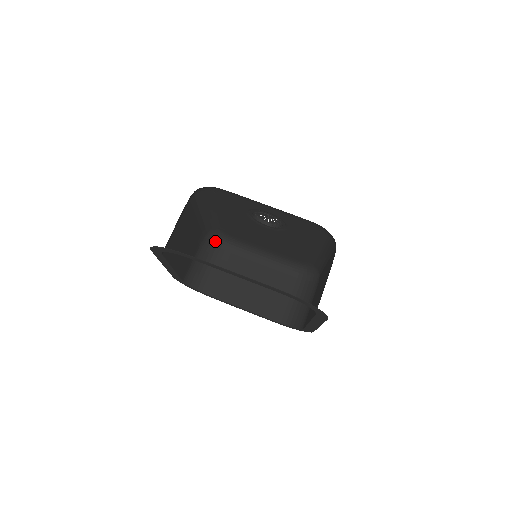
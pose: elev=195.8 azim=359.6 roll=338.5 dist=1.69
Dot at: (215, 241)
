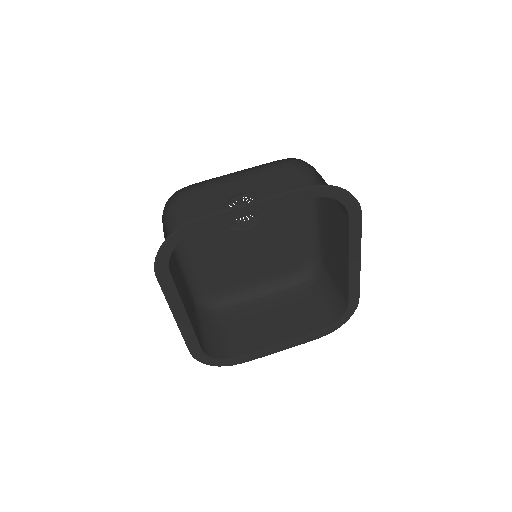
Dot at: (206, 310)
